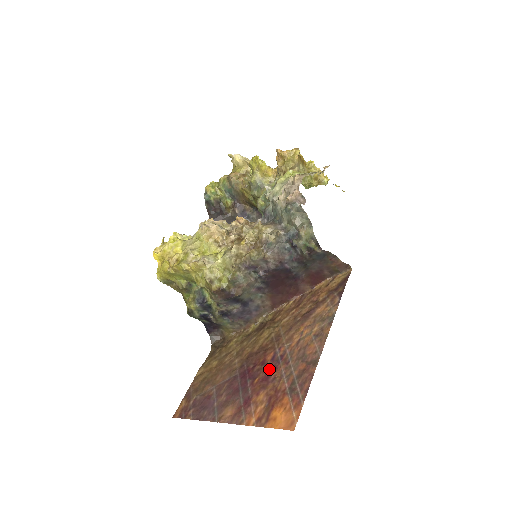
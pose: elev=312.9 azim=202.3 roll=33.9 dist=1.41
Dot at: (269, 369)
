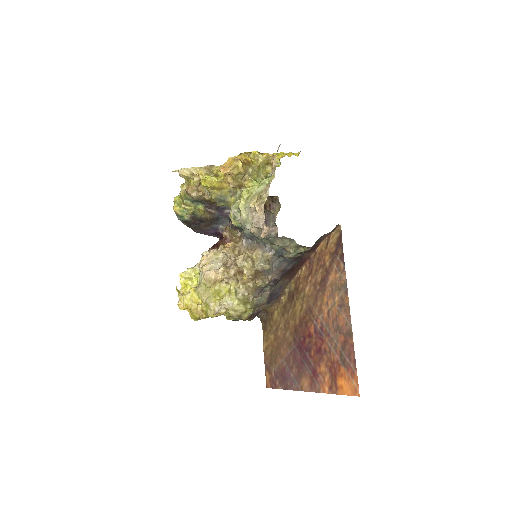
Dot at: (317, 342)
